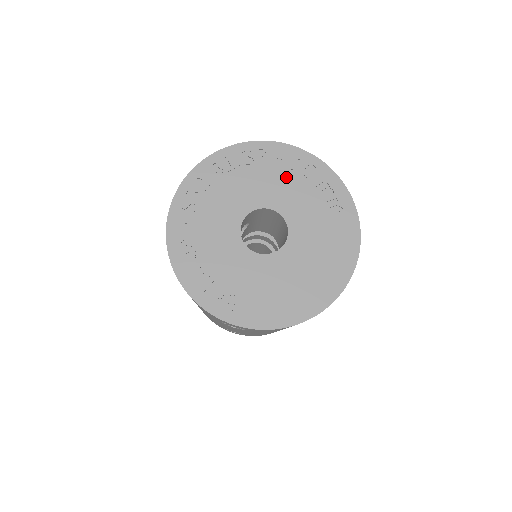
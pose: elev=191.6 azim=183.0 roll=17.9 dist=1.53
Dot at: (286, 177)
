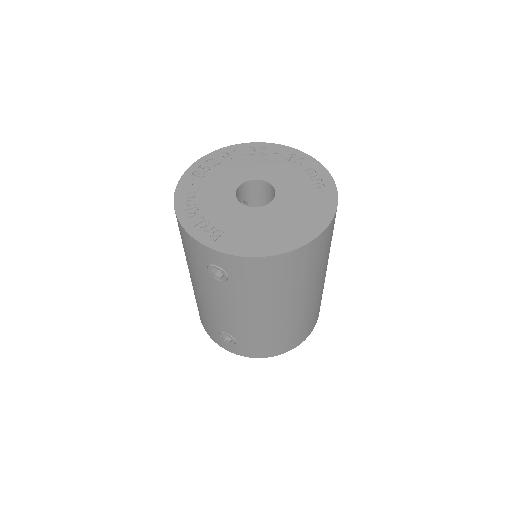
Dot at: (281, 163)
